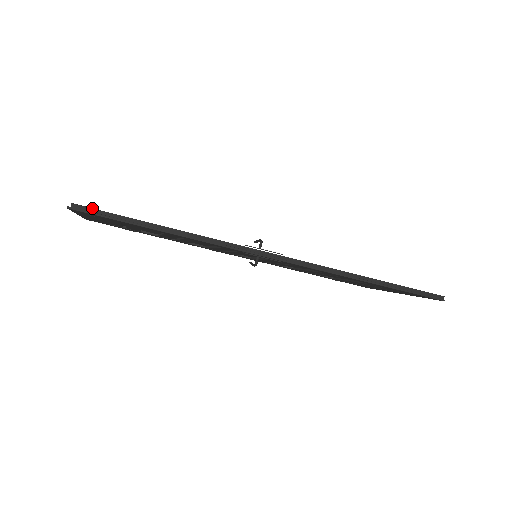
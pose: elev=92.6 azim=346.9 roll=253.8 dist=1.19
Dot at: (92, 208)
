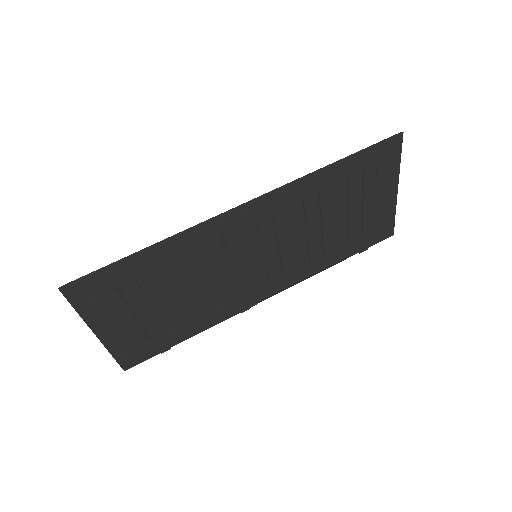
Dot at: (78, 278)
